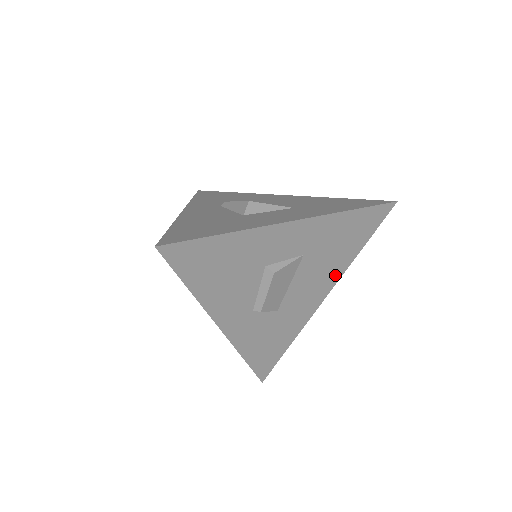
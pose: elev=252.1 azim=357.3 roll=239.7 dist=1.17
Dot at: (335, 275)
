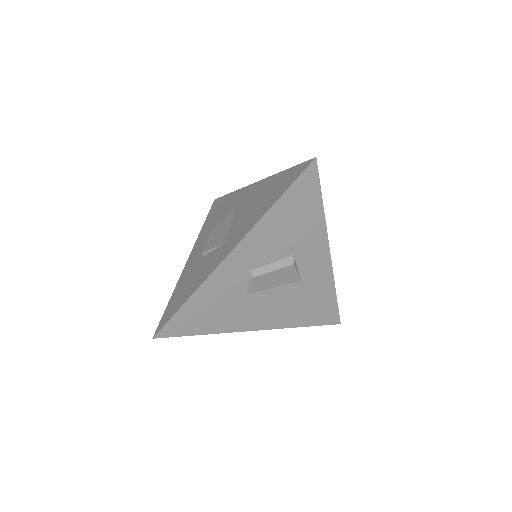
Dot at: (280, 322)
